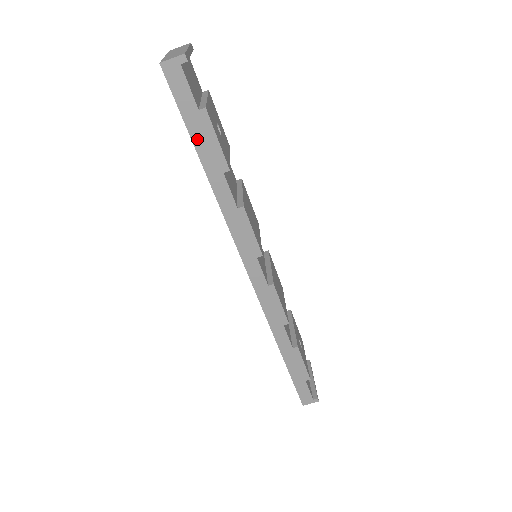
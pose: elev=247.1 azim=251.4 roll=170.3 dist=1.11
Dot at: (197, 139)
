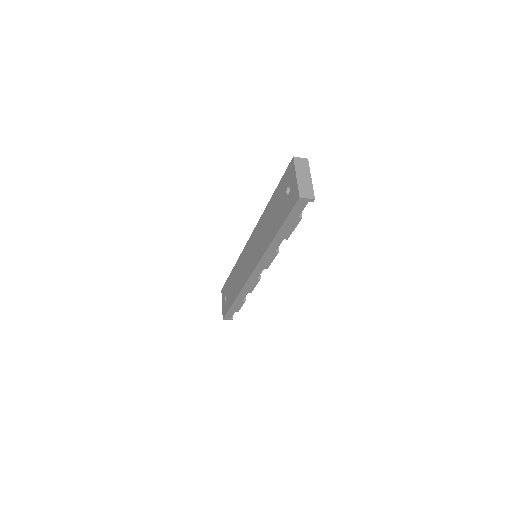
Dot at: (285, 225)
